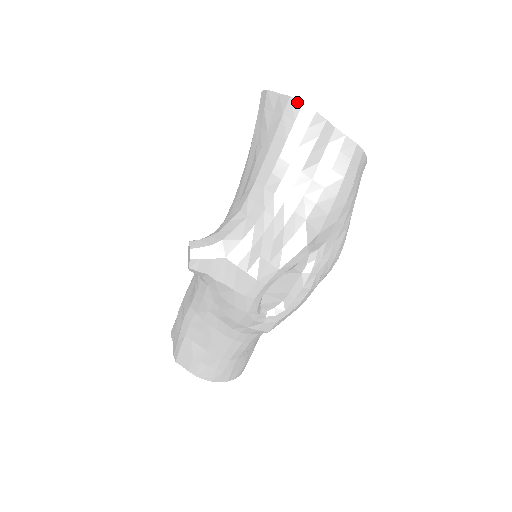
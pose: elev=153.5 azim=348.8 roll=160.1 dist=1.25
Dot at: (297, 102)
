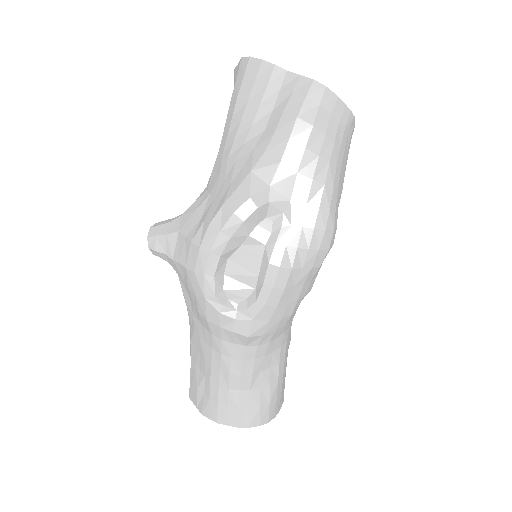
Dot at: (245, 59)
